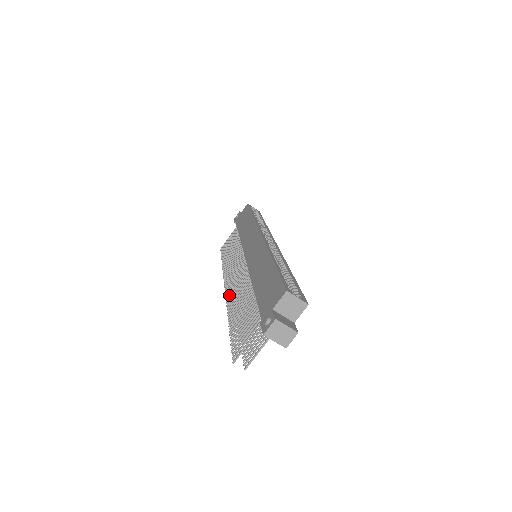
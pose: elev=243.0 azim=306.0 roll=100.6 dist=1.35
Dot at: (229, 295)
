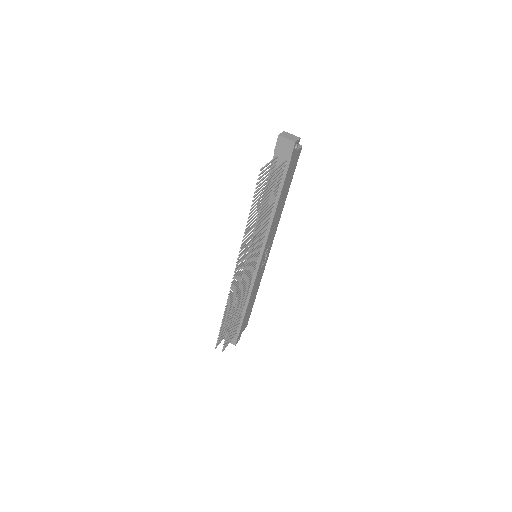
Dot at: (240, 256)
